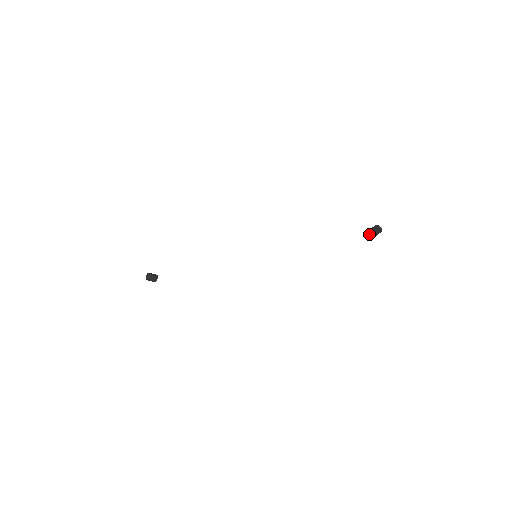
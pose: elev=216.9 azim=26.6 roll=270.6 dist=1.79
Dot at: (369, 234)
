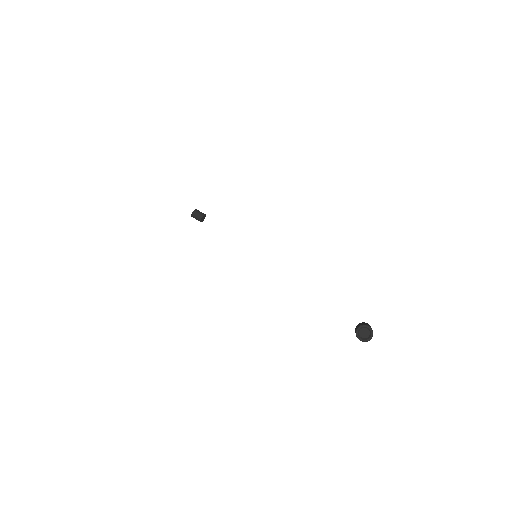
Dot at: (355, 330)
